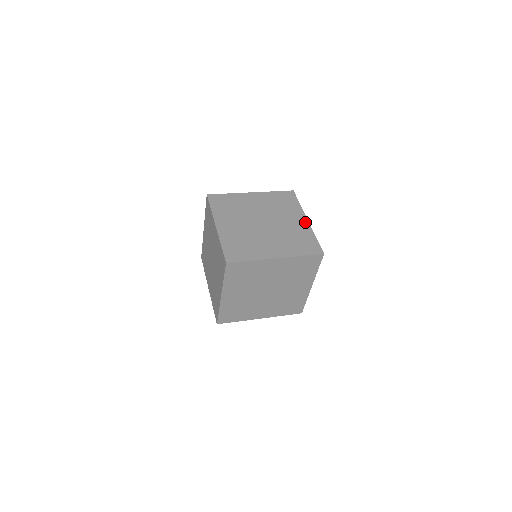
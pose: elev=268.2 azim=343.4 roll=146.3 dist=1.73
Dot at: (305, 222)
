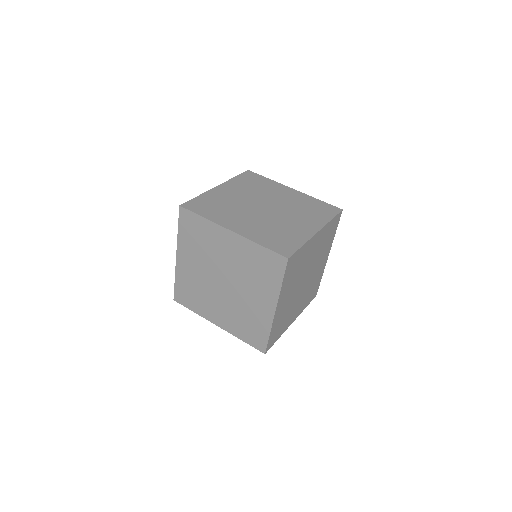
Dot at: (294, 191)
